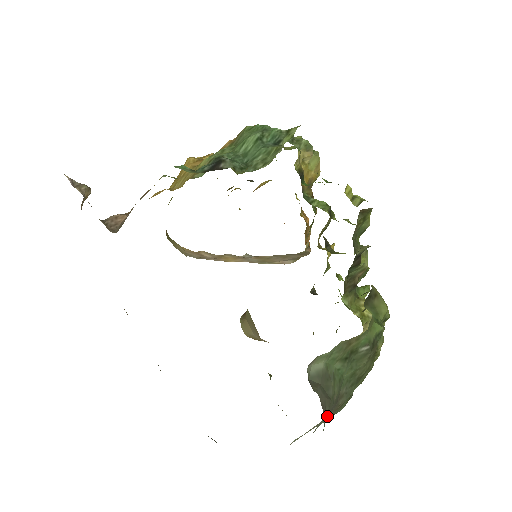
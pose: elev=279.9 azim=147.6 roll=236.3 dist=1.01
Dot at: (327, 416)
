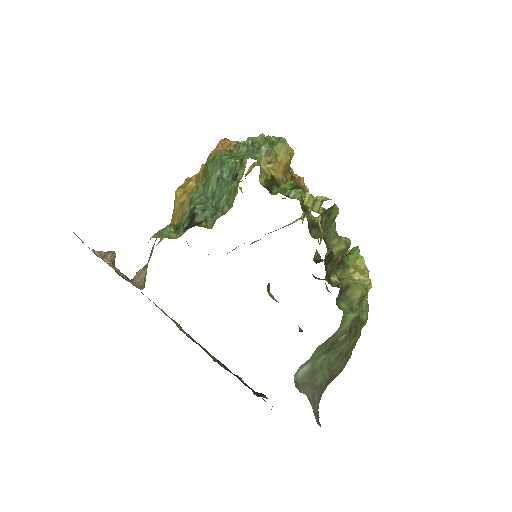
Dot at: (328, 384)
